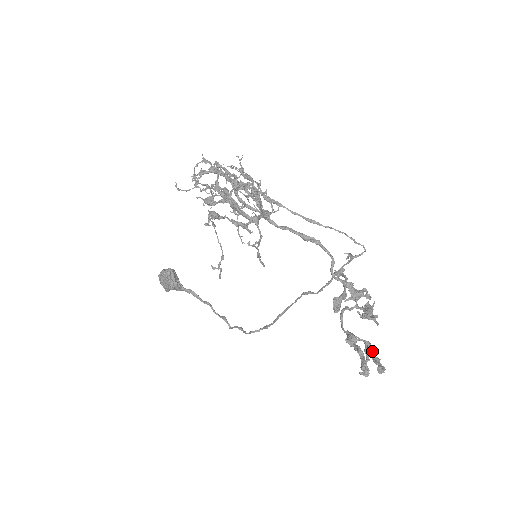
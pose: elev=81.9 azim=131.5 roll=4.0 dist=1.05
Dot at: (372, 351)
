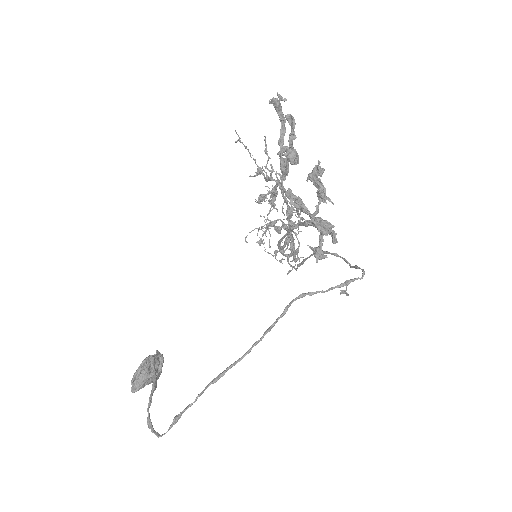
Dot at: (295, 151)
